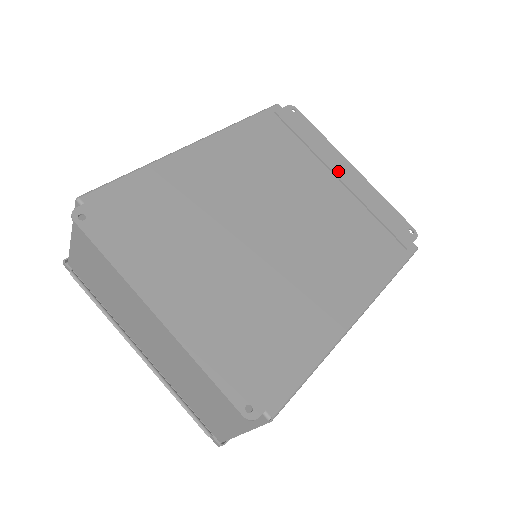
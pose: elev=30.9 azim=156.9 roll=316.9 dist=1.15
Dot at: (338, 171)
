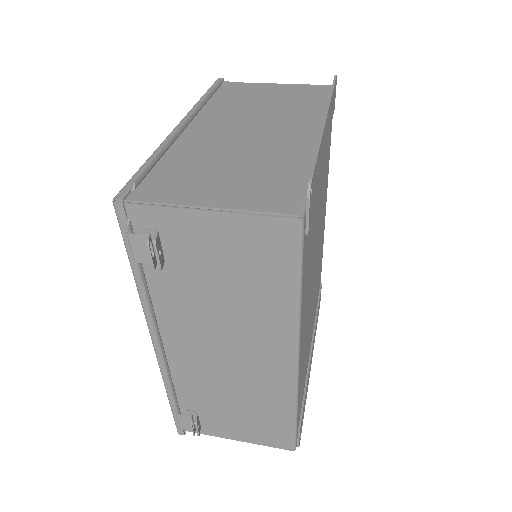
Dot at: (324, 153)
